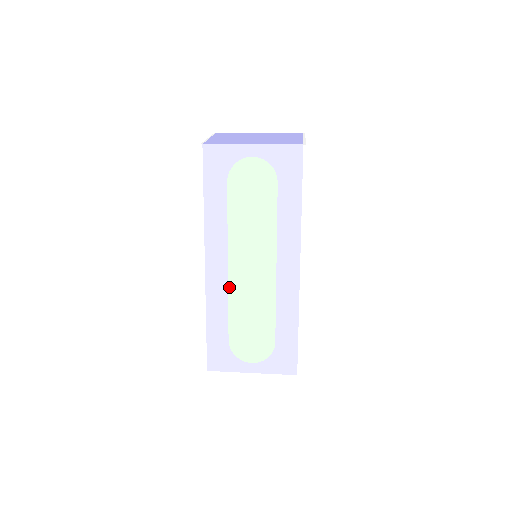
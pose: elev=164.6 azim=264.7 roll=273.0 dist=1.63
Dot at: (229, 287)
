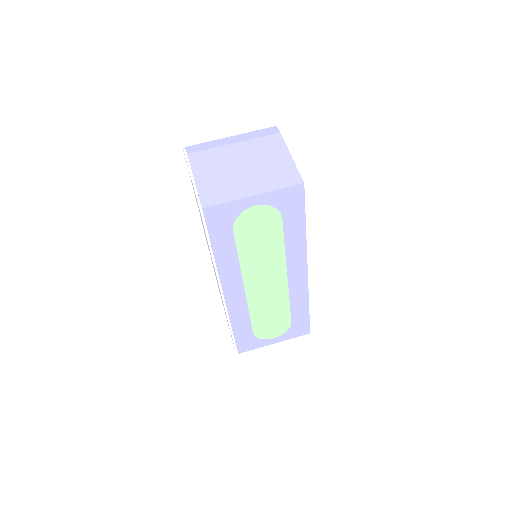
Dot at: (248, 301)
